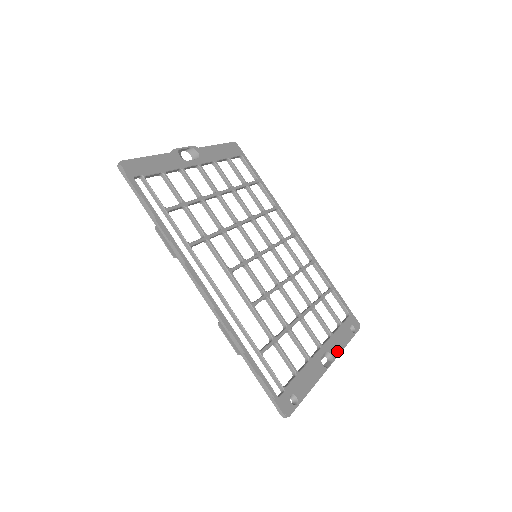
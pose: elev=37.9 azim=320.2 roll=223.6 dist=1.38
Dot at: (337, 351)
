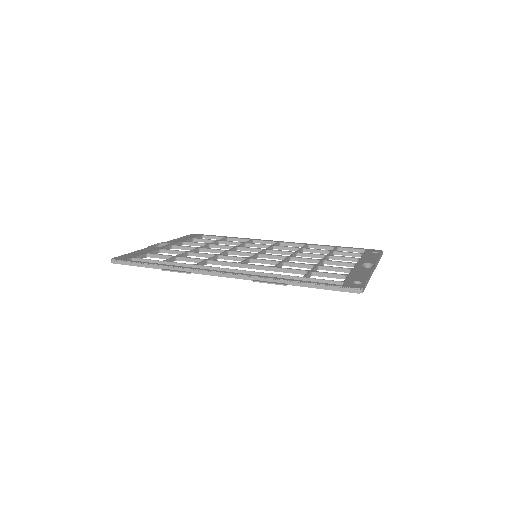
Dot at: (373, 261)
